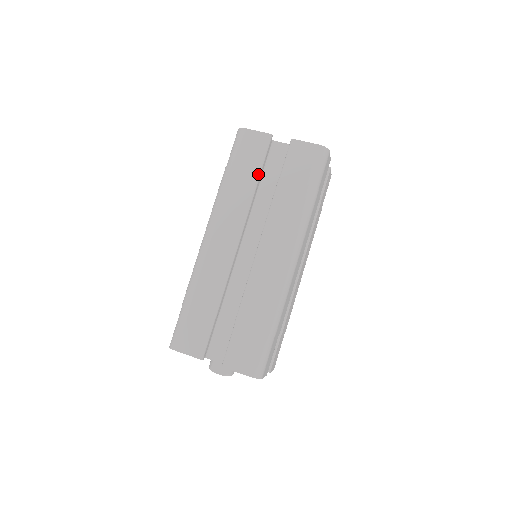
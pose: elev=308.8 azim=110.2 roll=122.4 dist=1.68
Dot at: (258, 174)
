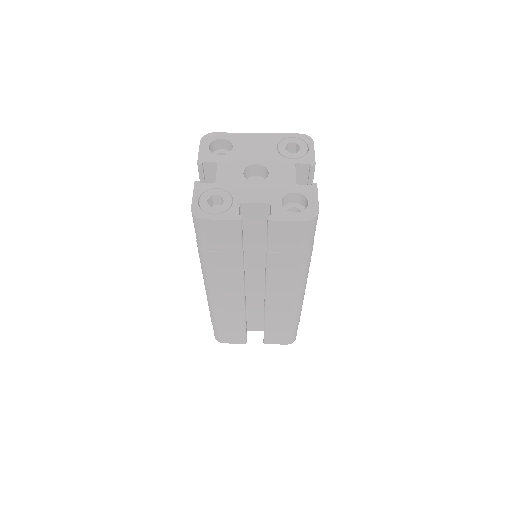
Dot at: (241, 253)
